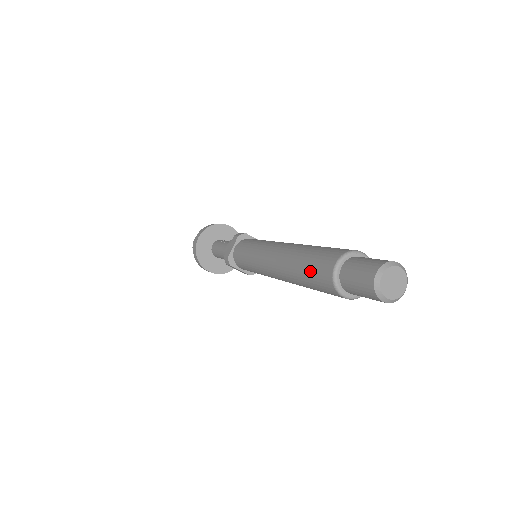
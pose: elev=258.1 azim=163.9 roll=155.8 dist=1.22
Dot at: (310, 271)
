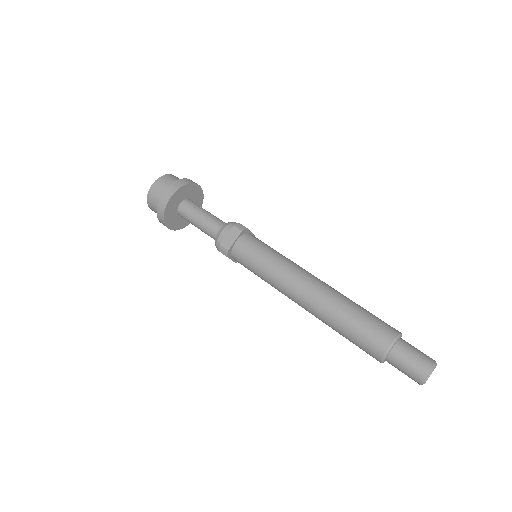
Dot at: (358, 335)
